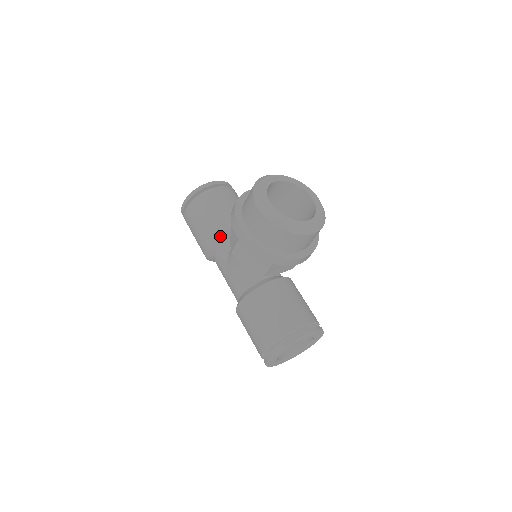
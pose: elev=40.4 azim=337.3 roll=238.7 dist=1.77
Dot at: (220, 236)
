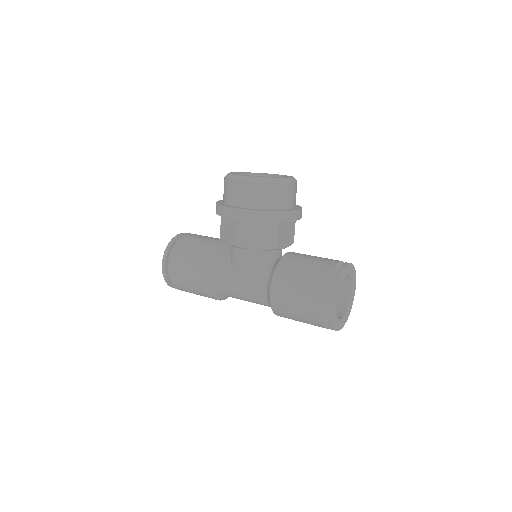
Dot at: (215, 258)
